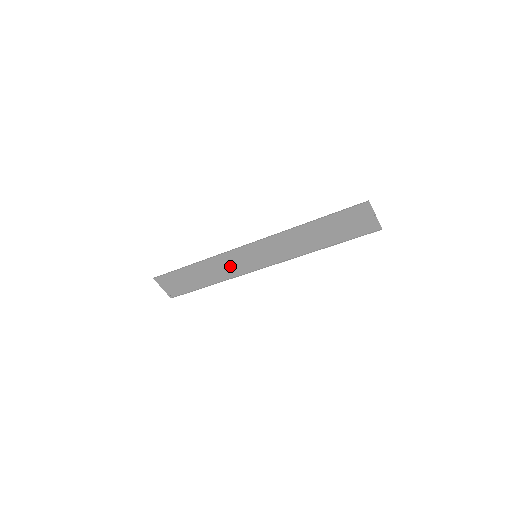
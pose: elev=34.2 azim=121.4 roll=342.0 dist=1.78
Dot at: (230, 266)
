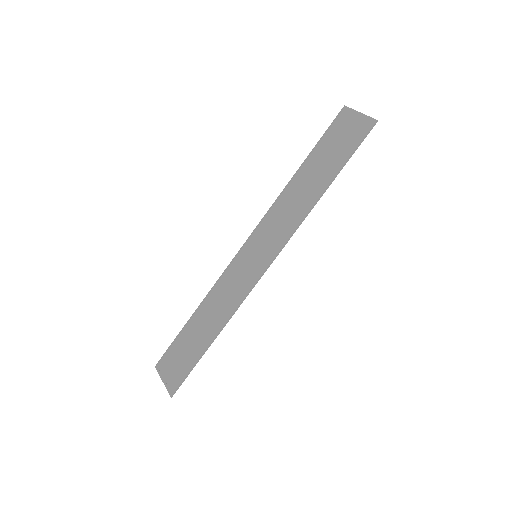
Dot at: (232, 292)
